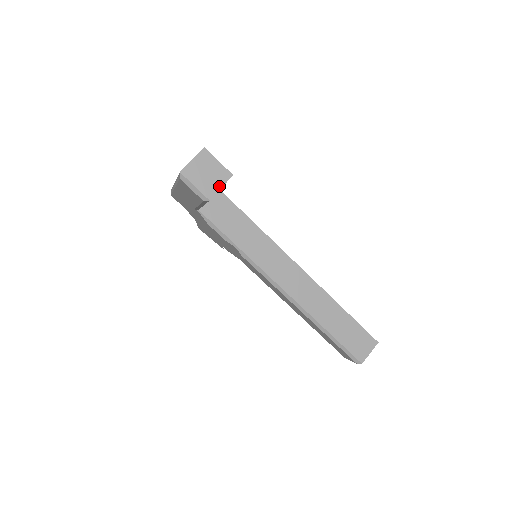
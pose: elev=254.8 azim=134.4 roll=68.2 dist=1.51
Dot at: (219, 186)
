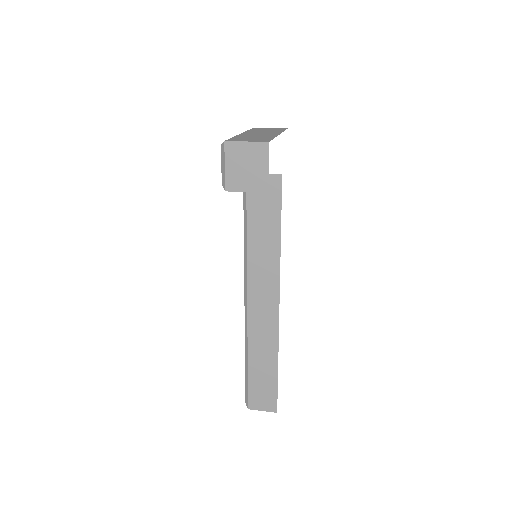
Dot at: (246, 188)
